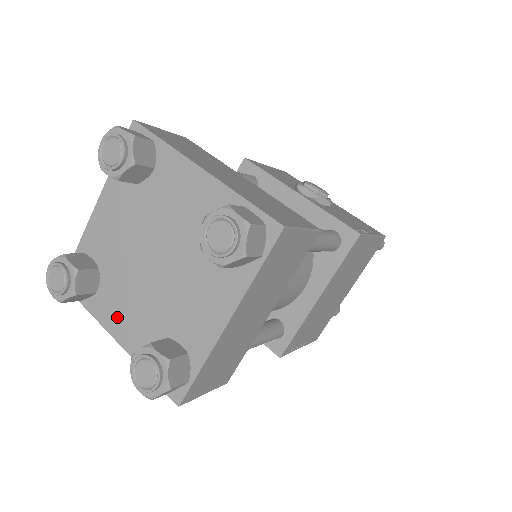
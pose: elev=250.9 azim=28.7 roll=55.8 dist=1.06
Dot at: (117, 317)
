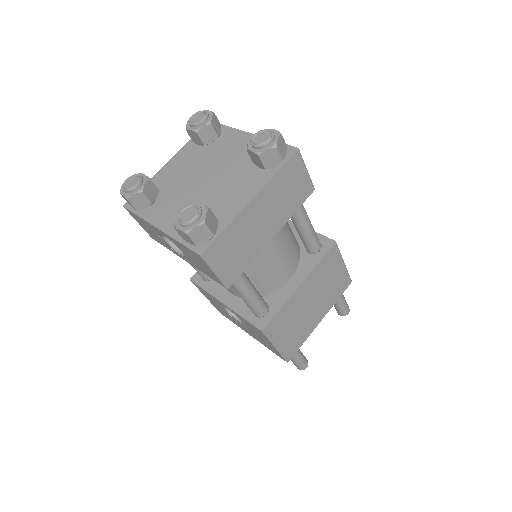
Dot at: (164, 215)
